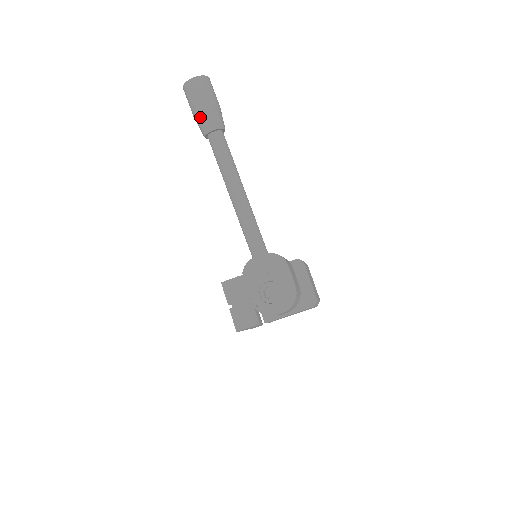
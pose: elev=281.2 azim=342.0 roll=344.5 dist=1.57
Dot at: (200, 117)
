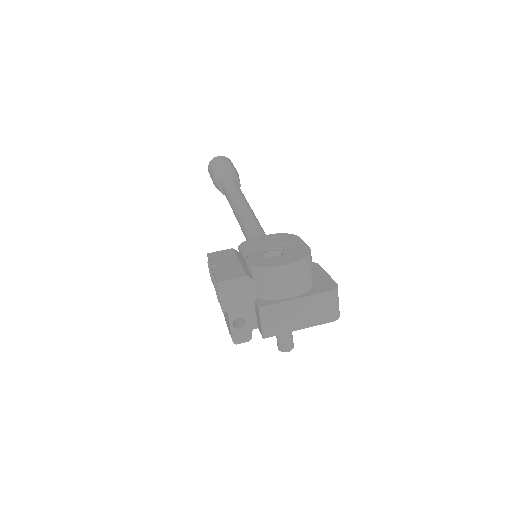
Dot at: (220, 170)
